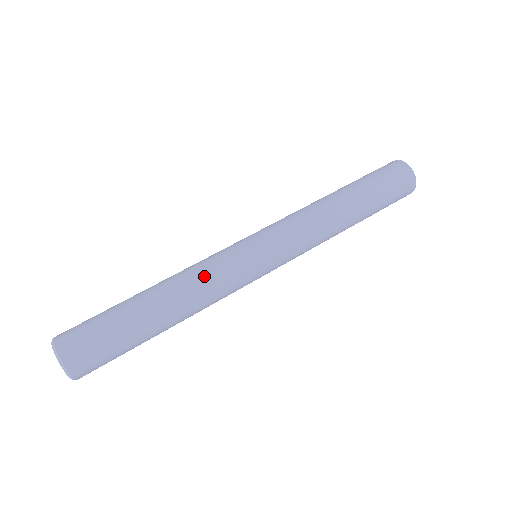
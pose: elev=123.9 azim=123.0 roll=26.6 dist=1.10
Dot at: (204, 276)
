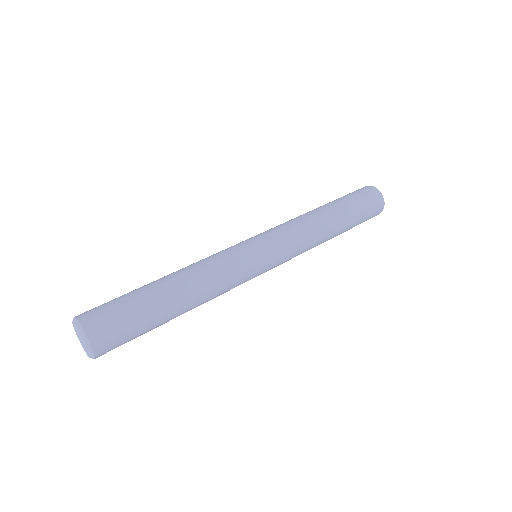
Dot at: (214, 265)
